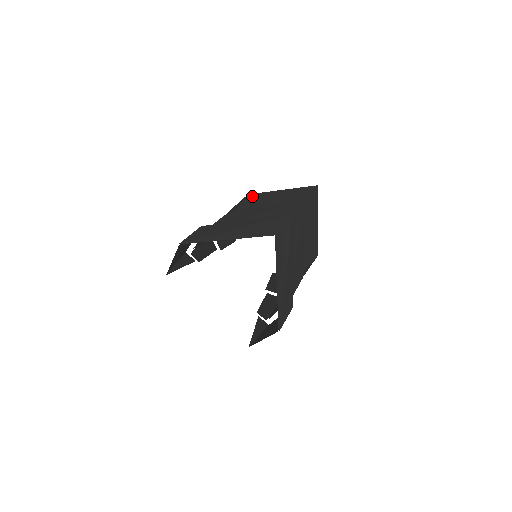
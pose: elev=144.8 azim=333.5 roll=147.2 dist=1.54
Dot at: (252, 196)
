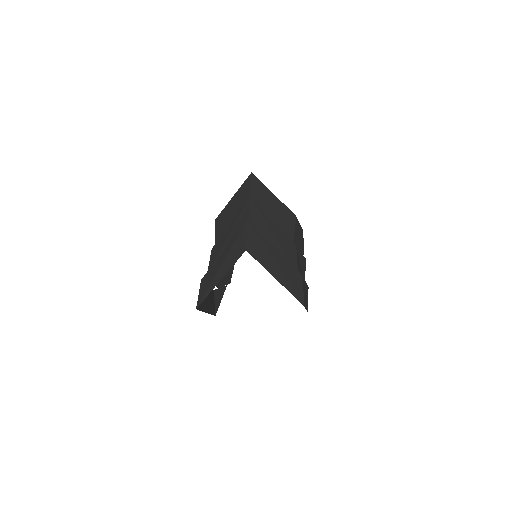
Dot at: (218, 220)
